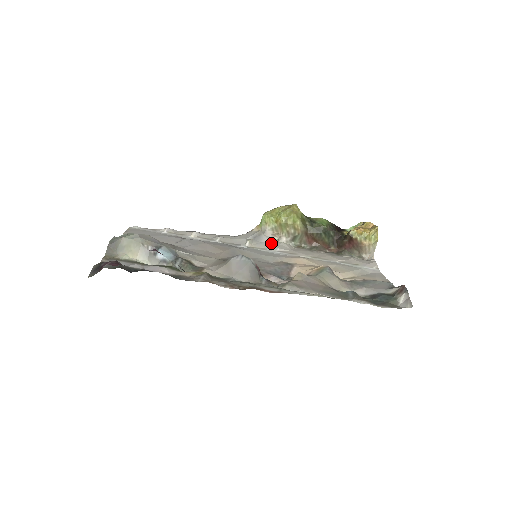
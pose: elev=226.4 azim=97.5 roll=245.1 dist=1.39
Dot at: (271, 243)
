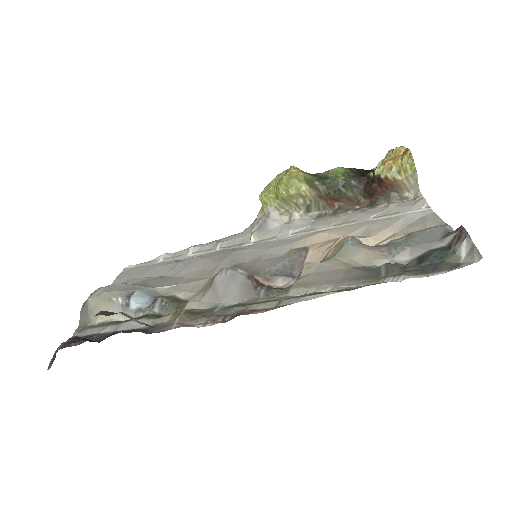
Dot at: (281, 226)
